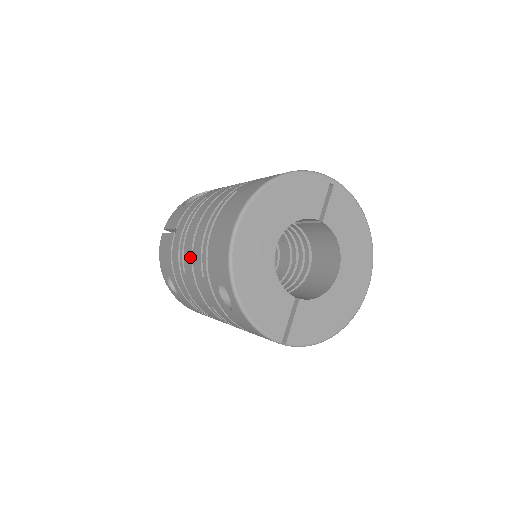
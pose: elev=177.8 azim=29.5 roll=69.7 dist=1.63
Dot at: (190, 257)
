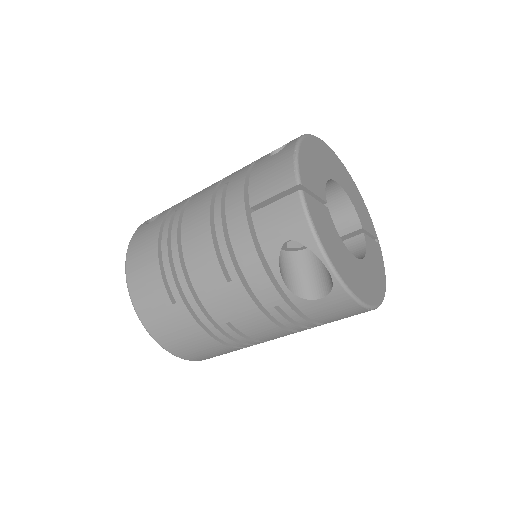
Dot at: occluded
